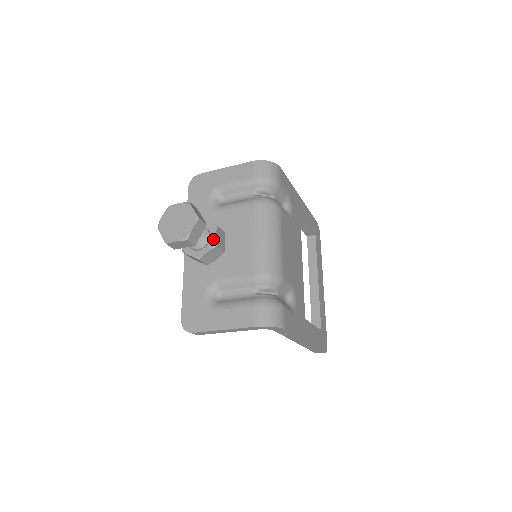
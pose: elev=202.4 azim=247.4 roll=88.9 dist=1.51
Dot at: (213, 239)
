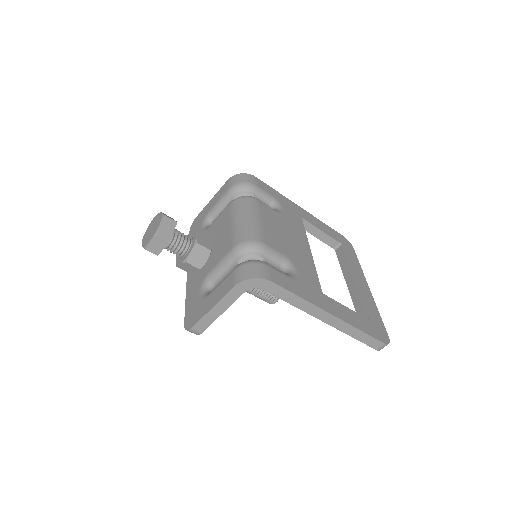
Dot at: (194, 240)
